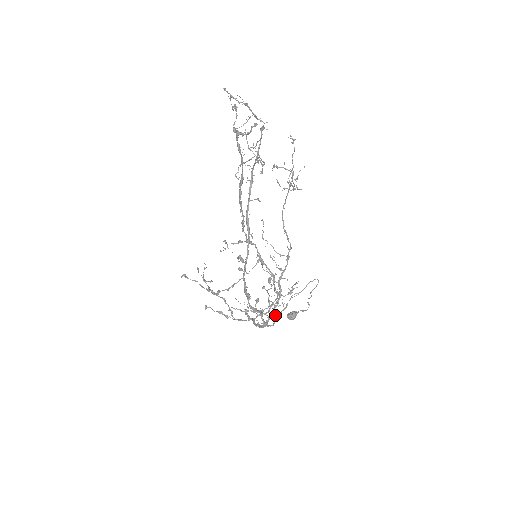
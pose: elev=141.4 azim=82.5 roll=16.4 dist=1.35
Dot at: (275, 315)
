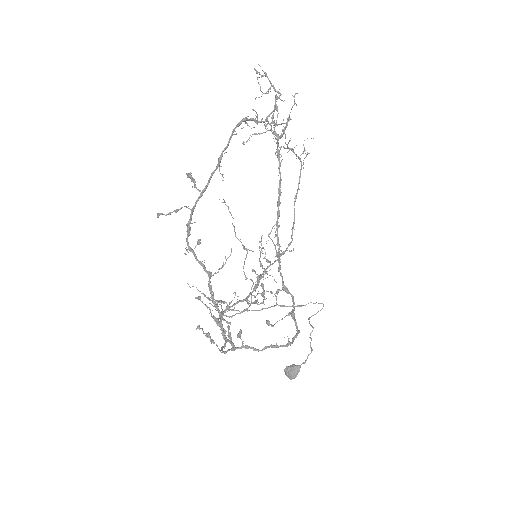
Dot at: occluded
